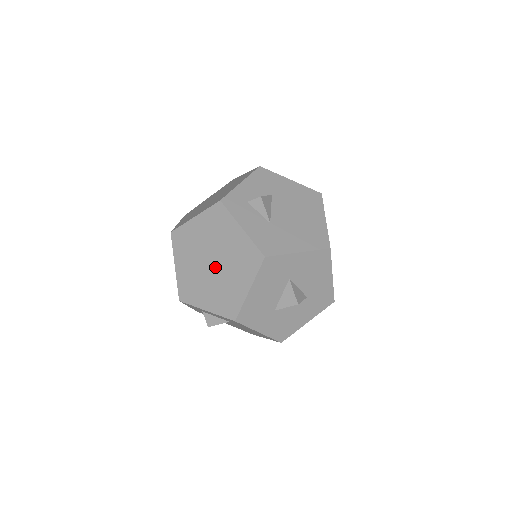
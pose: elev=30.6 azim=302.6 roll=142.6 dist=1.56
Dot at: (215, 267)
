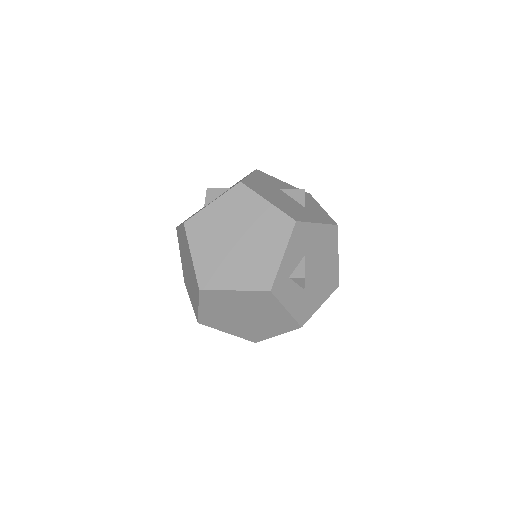
Dot at: (247, 319)
